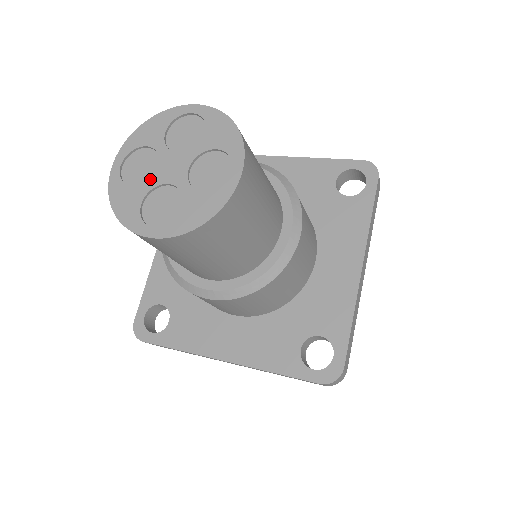
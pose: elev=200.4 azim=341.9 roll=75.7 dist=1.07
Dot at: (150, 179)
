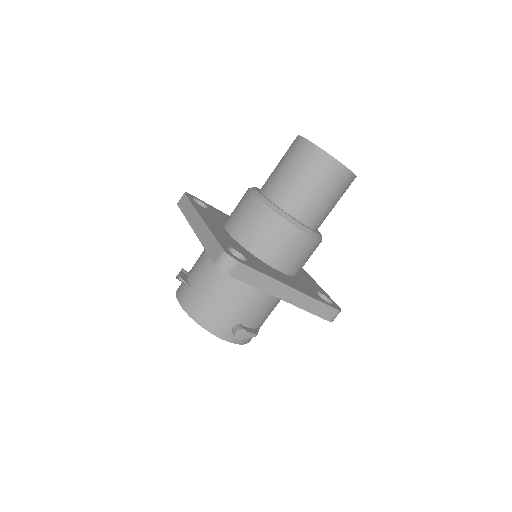
Dot at: occluded
